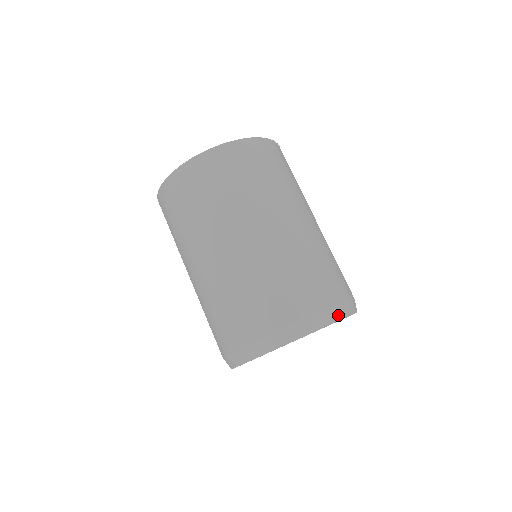
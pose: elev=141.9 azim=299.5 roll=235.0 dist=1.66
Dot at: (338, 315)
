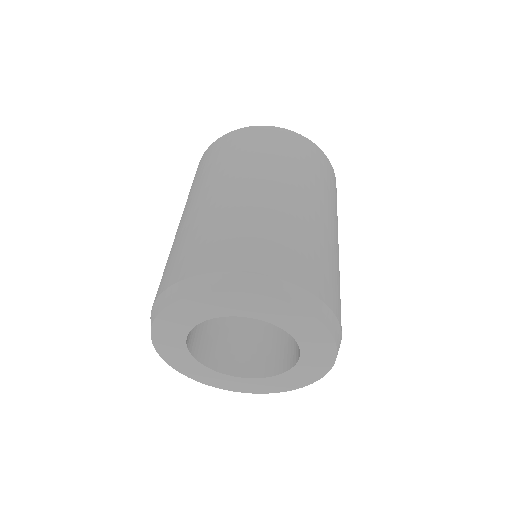
Dot at: (253, 286)
